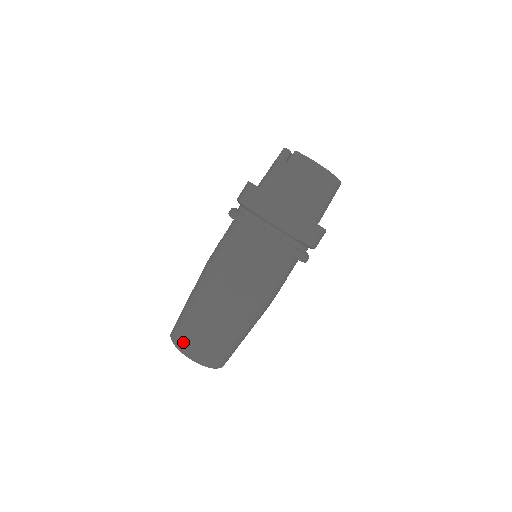
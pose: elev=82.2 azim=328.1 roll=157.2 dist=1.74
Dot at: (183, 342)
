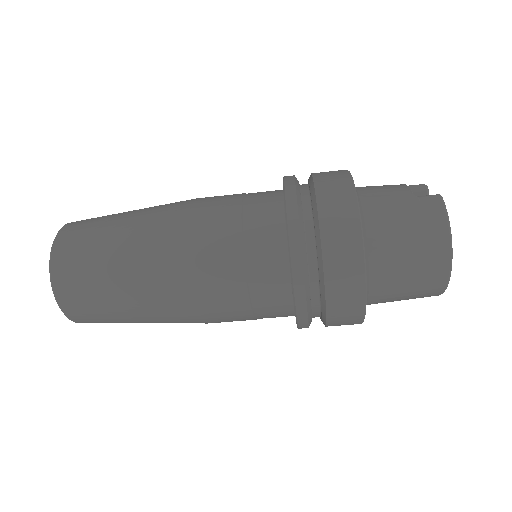
Dot at: (67, 241)
